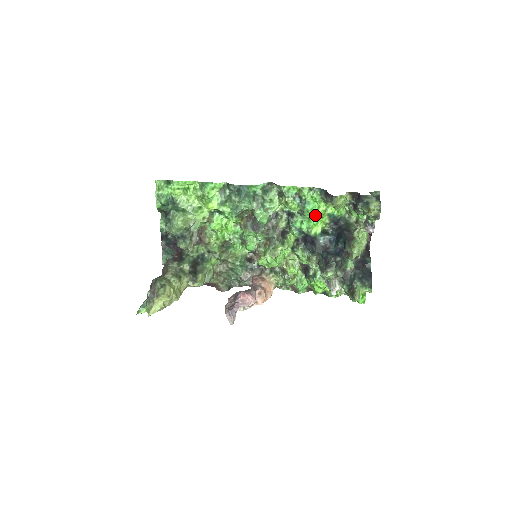
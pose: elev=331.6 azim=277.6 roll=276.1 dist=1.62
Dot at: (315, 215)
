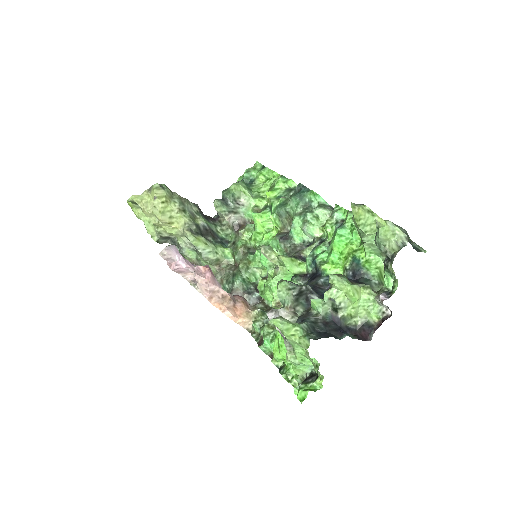
Dot at: (341, 251)
